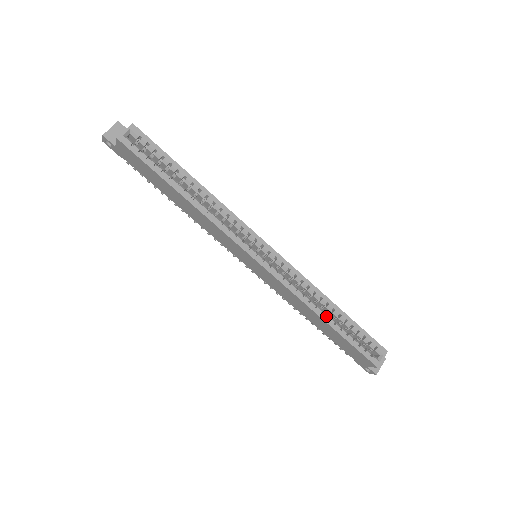
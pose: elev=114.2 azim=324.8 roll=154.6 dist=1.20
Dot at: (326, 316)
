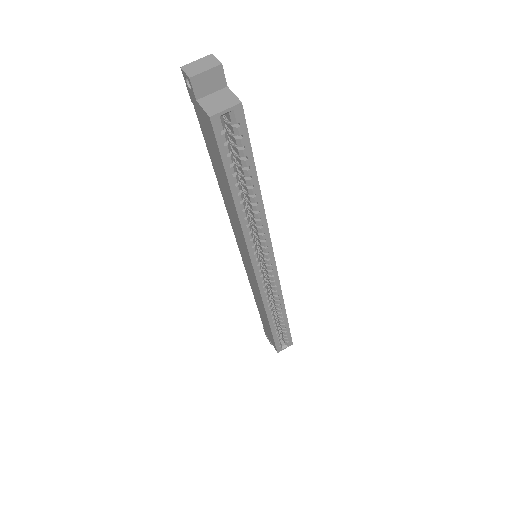
Dot at: (273, 320)
